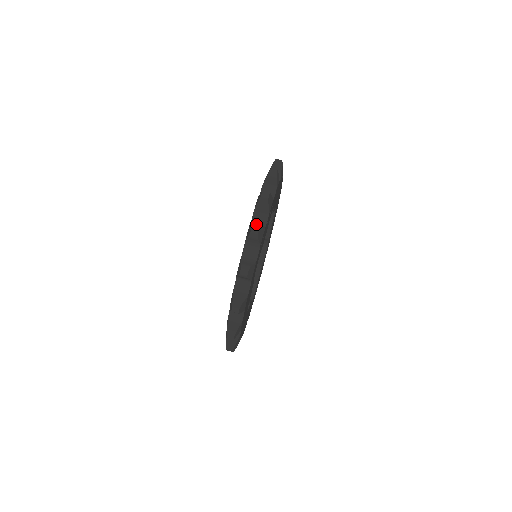
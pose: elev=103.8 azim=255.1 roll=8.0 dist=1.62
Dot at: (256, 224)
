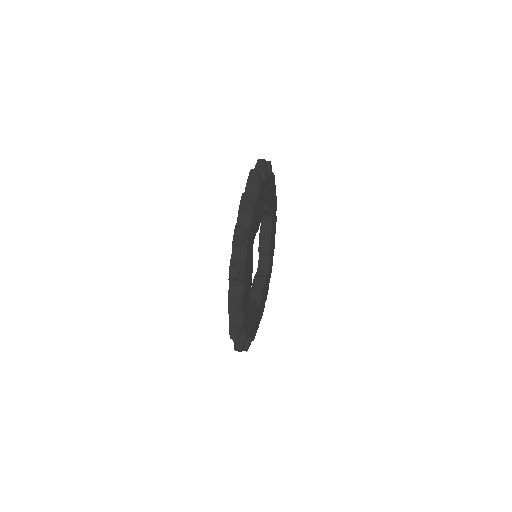
Dot at: occluded
